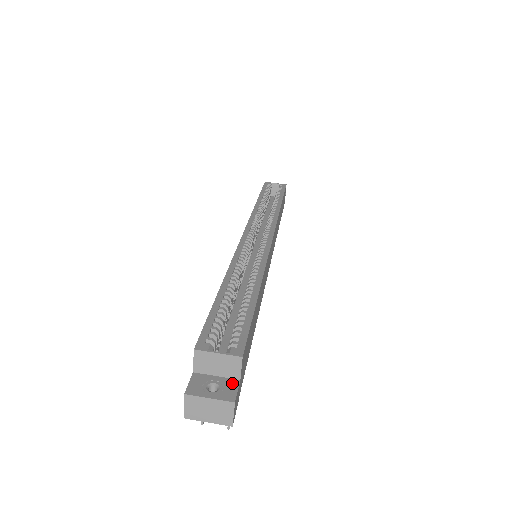
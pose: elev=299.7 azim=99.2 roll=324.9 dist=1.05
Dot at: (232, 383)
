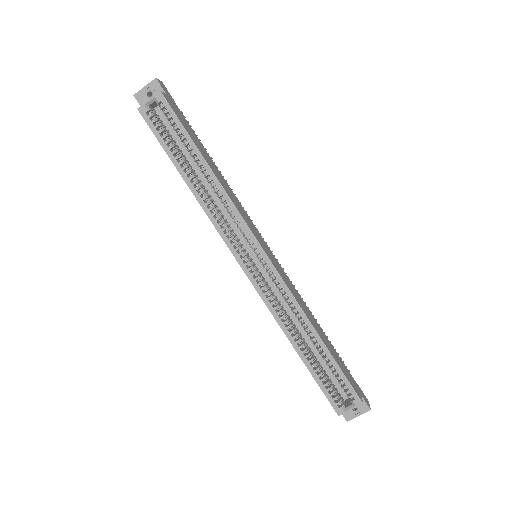
Dot at: occluded
